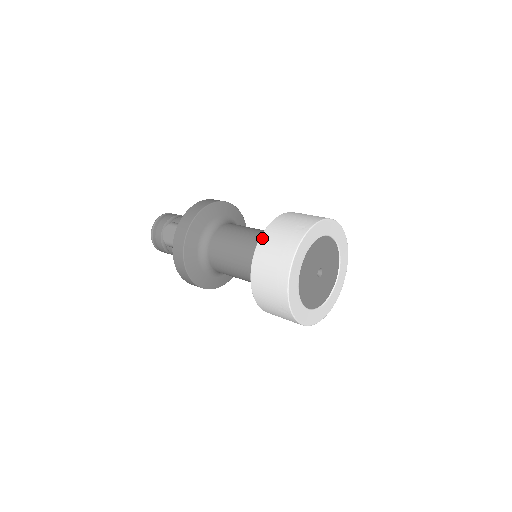
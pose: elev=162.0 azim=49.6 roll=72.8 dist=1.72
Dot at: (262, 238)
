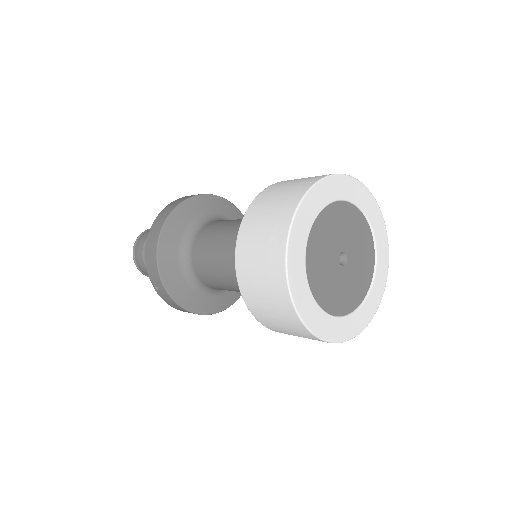
Dot at: occluded
